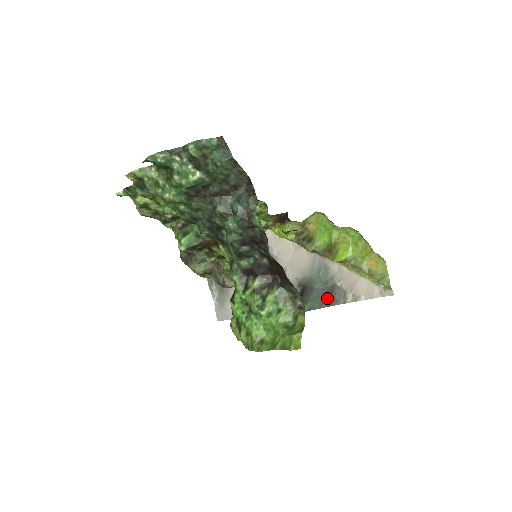
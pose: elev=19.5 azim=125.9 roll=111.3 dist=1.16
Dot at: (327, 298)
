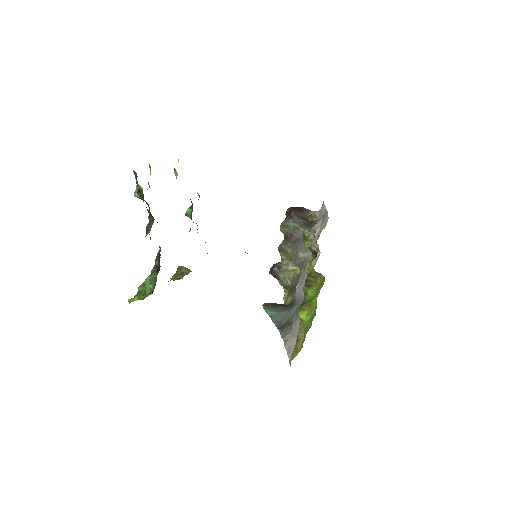
Dot at: (283, 323)
